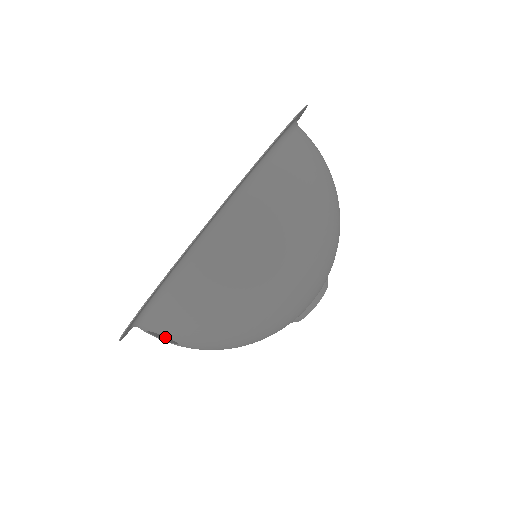
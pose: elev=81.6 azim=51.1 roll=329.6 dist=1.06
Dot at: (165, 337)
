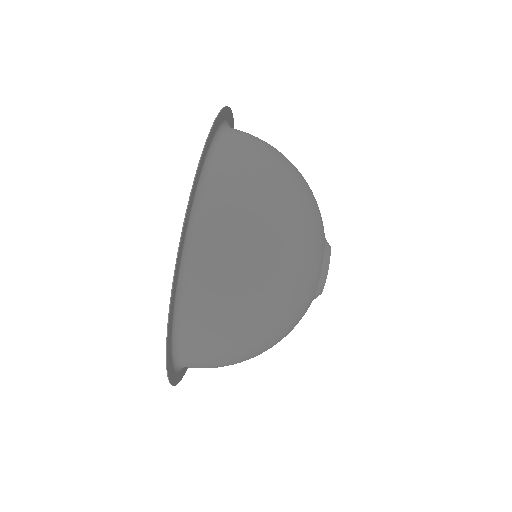
Dot at: occluded
